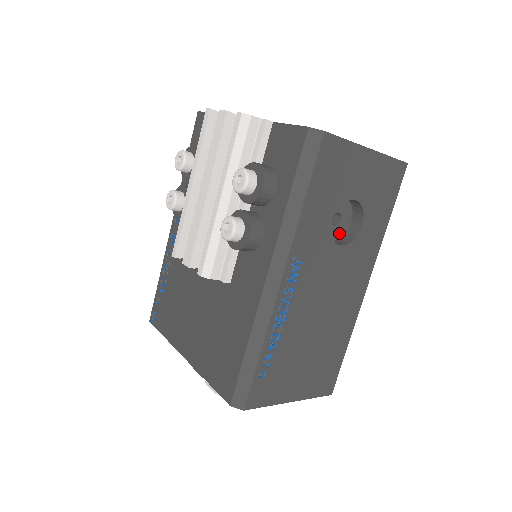
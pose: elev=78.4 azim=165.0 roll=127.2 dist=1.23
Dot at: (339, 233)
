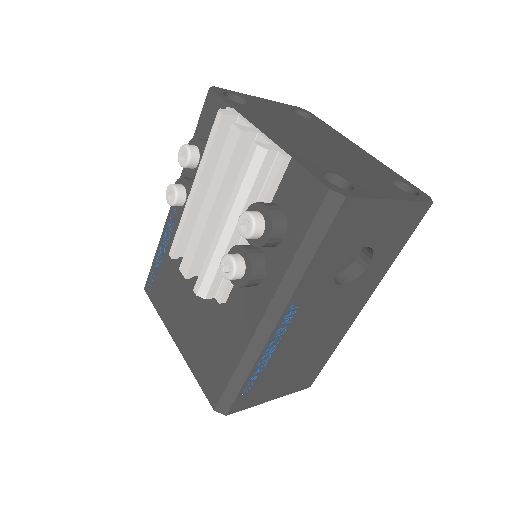
Dot at: (344, 267)
